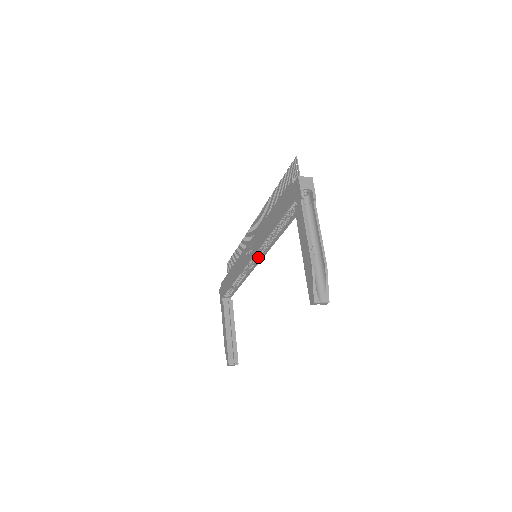
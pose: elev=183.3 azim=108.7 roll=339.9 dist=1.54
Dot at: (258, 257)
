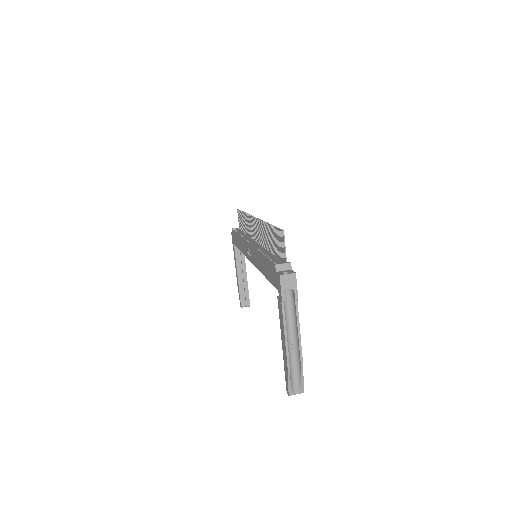
Dot at: occluded
